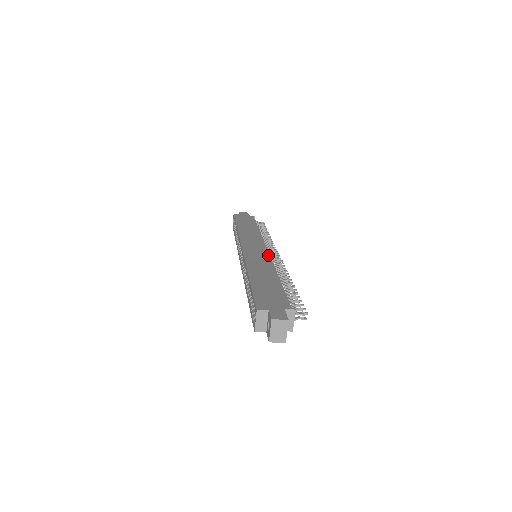
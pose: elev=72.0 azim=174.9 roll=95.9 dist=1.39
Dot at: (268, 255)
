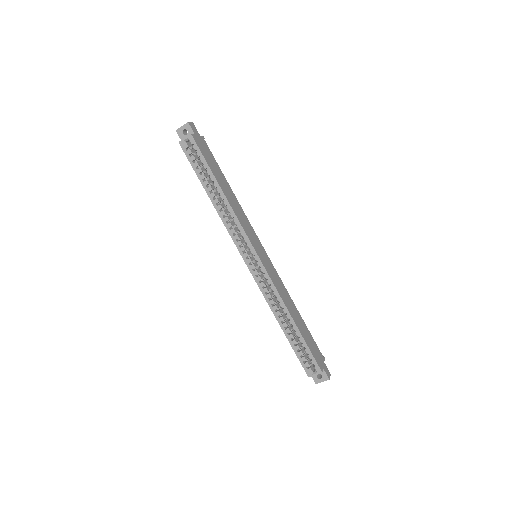
Dot at: occluded
